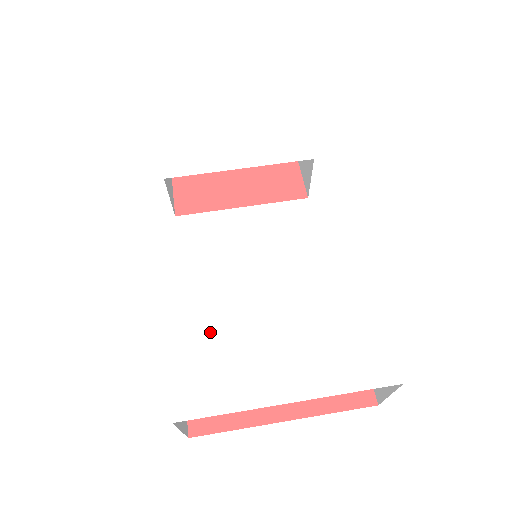
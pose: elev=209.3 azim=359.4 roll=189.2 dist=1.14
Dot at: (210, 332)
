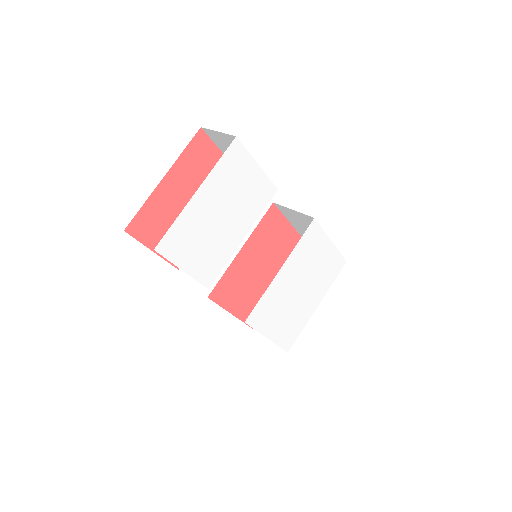
Dot at: (282, 319)
